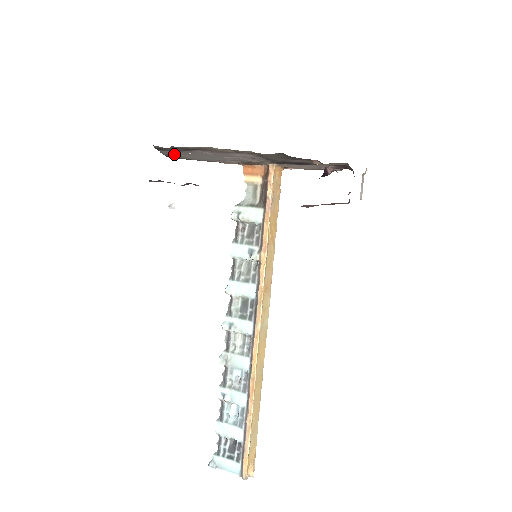
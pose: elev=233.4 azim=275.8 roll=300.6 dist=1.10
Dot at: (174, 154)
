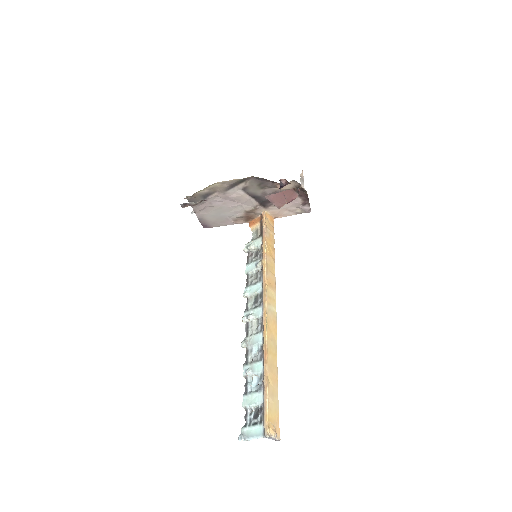
Dot at: (202, 213)
